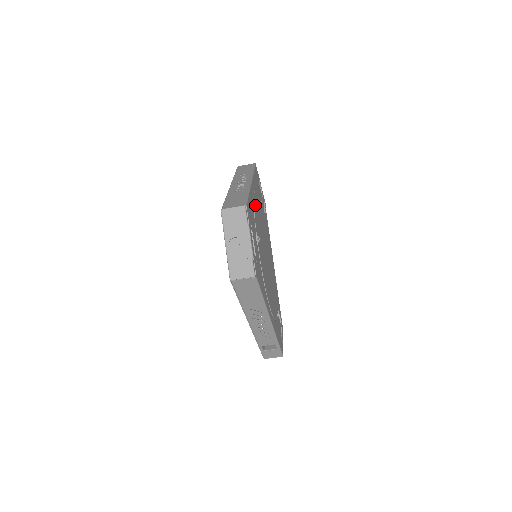
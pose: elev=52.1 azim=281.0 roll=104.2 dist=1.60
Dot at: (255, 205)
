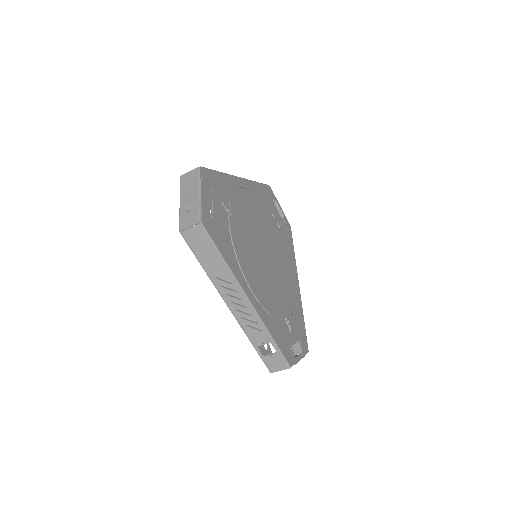
Dot at: (241, 195)
